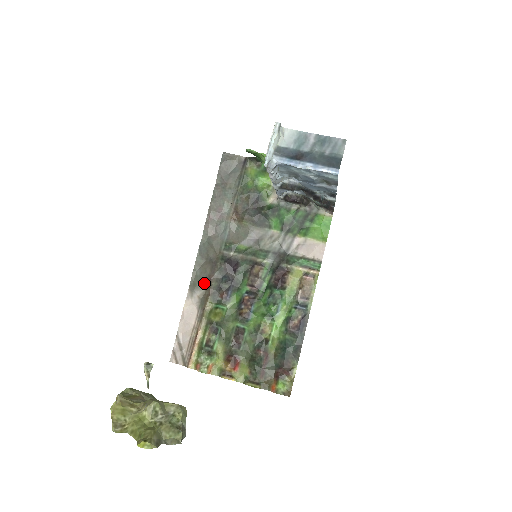
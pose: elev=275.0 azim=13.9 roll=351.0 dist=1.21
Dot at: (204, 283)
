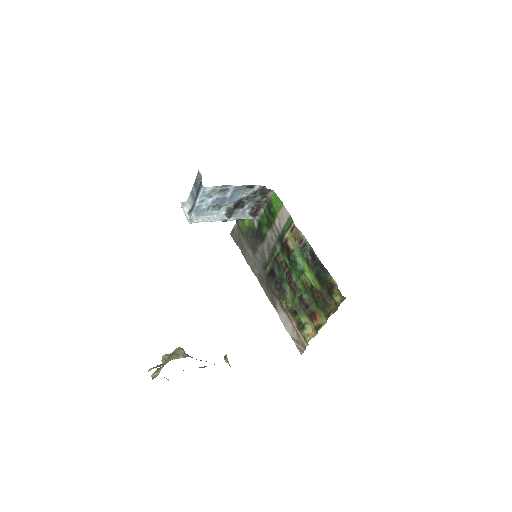
Dot at: (275, 297)
